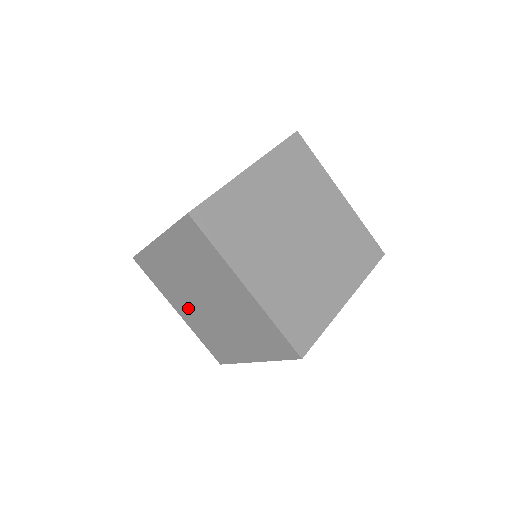
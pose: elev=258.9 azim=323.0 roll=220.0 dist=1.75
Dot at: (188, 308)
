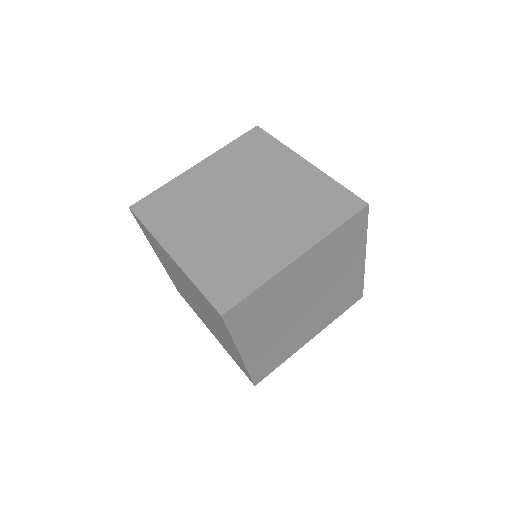
Dot at: (200, 234)
